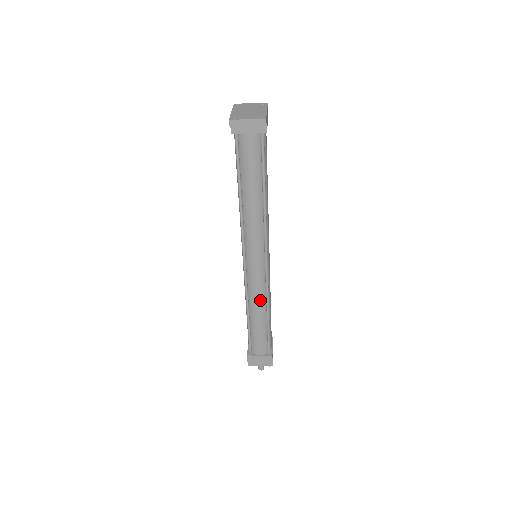
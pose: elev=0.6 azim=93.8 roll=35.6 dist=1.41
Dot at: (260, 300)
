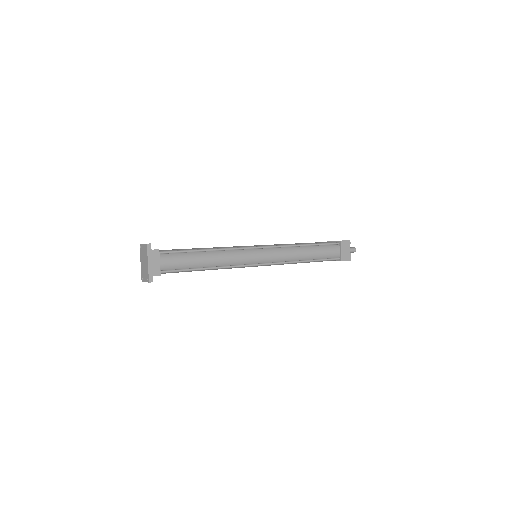
Dot at: occluded
